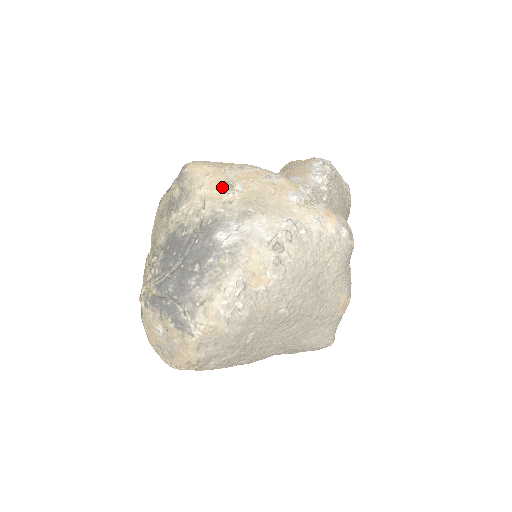
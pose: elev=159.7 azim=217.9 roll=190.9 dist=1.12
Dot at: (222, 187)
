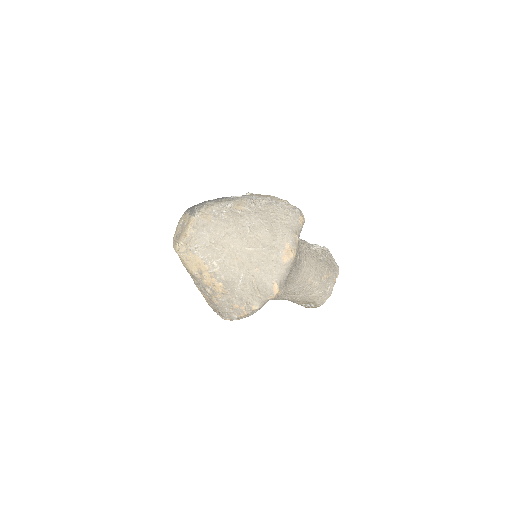
Dot at: occluded
